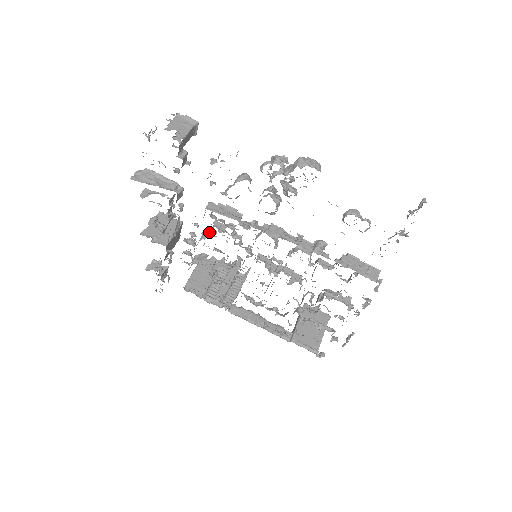
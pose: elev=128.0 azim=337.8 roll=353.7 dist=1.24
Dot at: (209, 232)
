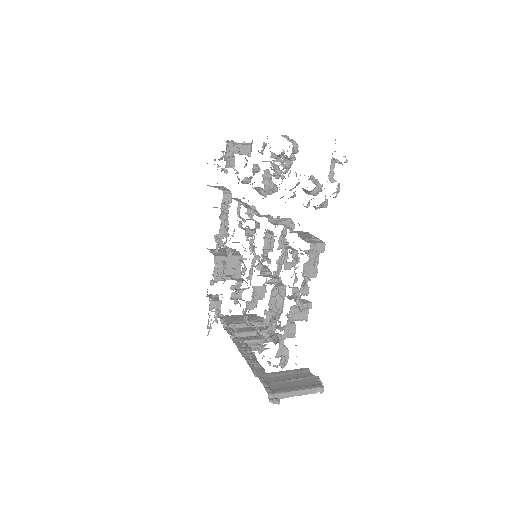
Dot at: occluded
